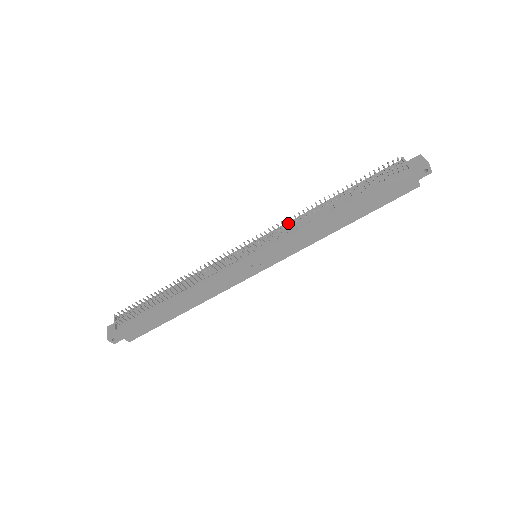
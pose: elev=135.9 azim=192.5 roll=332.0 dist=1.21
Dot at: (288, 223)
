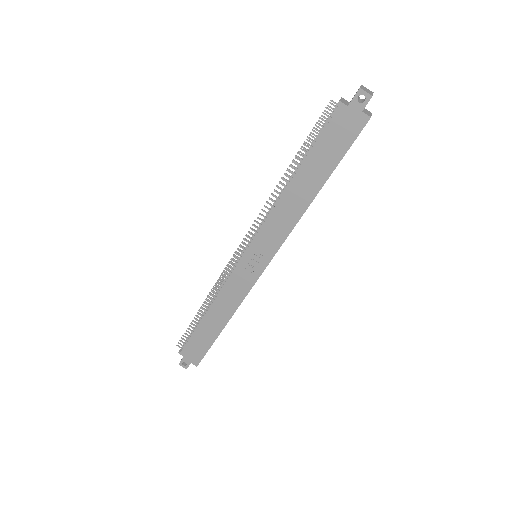
Dot at: occluded
